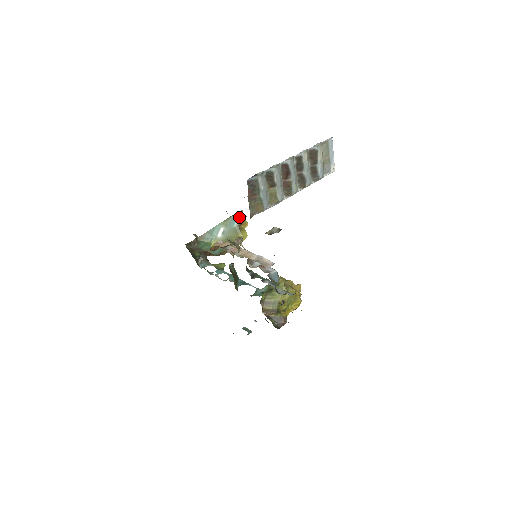
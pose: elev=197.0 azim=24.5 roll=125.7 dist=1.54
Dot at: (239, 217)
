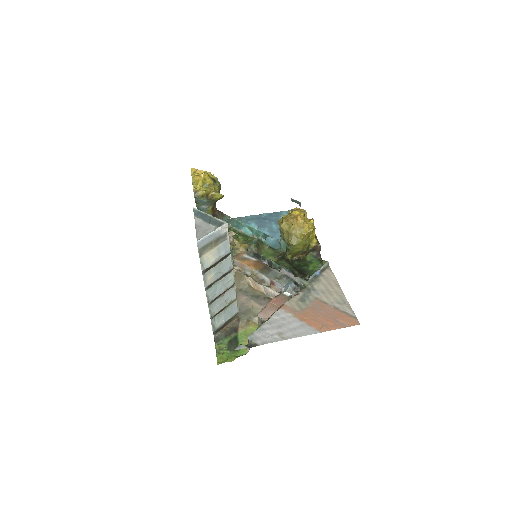
Dot at: (200, 198)
